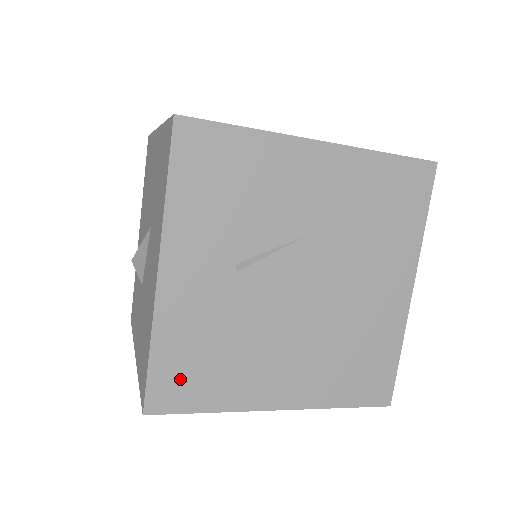
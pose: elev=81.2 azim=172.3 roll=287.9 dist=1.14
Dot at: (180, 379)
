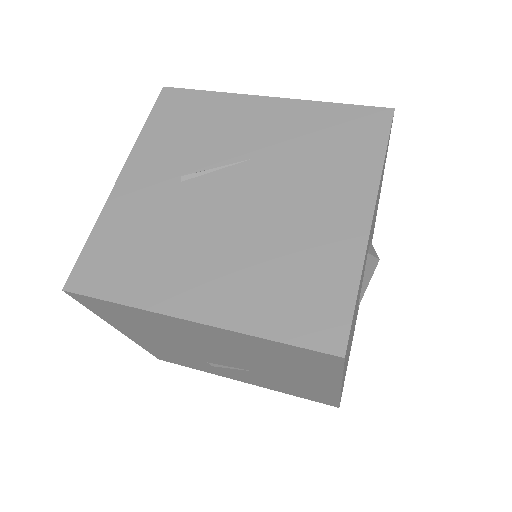
Dot at: (105, 264)
